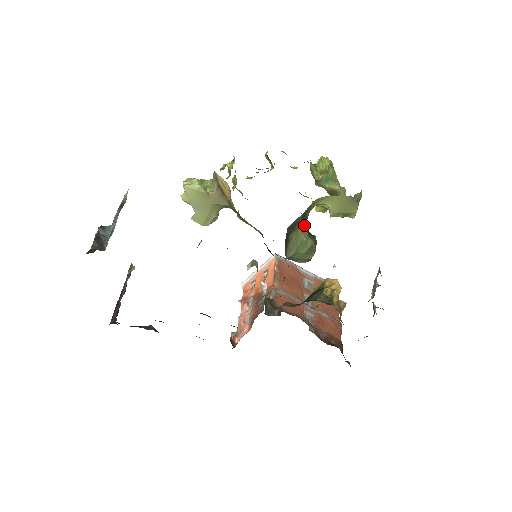
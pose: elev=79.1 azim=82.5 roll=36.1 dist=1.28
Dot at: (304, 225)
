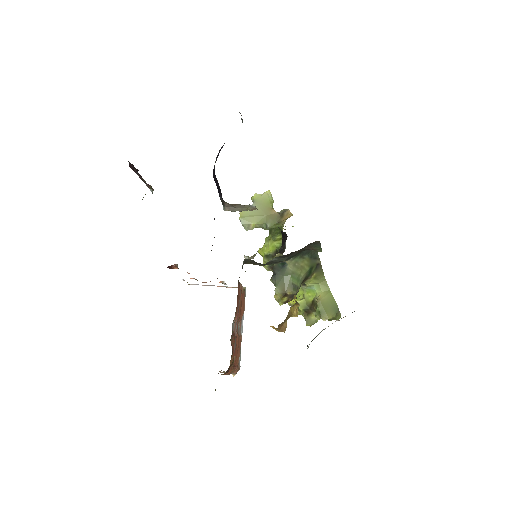
Dot at: (308, 274)
